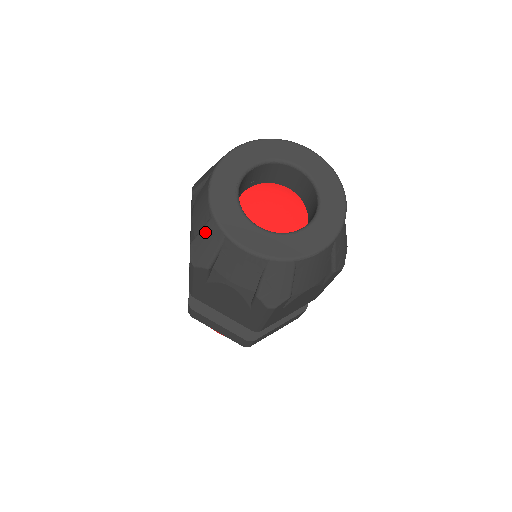
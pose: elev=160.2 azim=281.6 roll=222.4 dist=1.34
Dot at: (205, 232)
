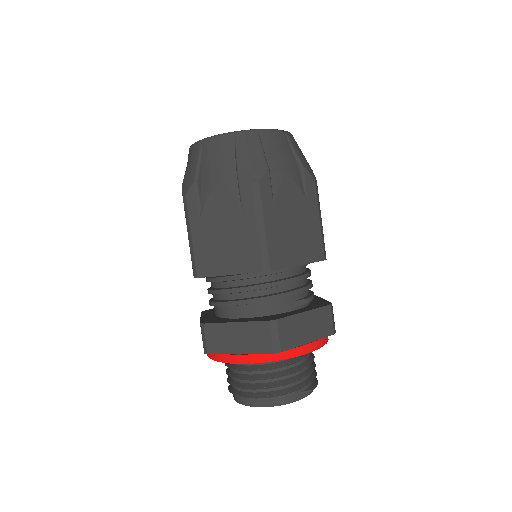
Dot at: occluded
